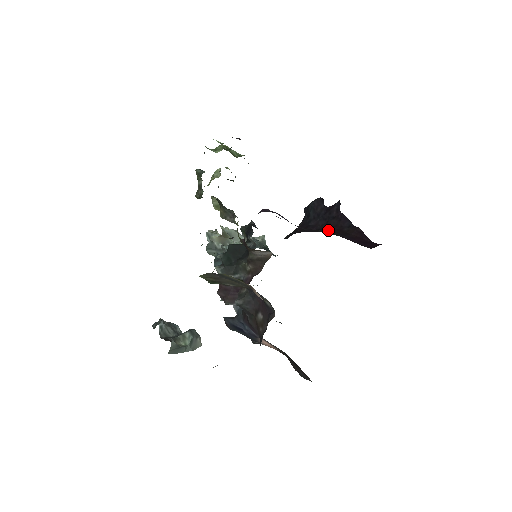
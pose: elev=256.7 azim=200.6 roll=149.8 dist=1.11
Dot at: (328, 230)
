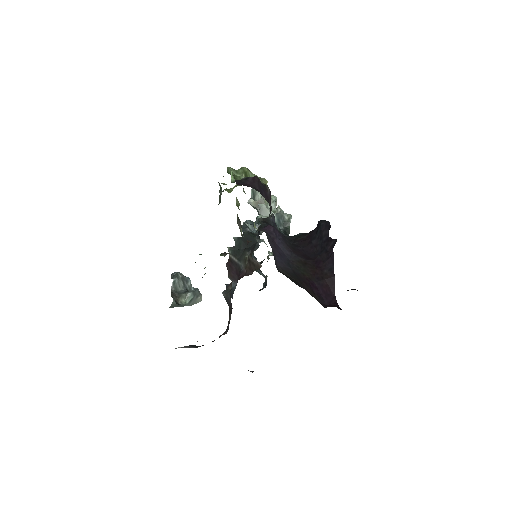
Dot at: (314, 264)
